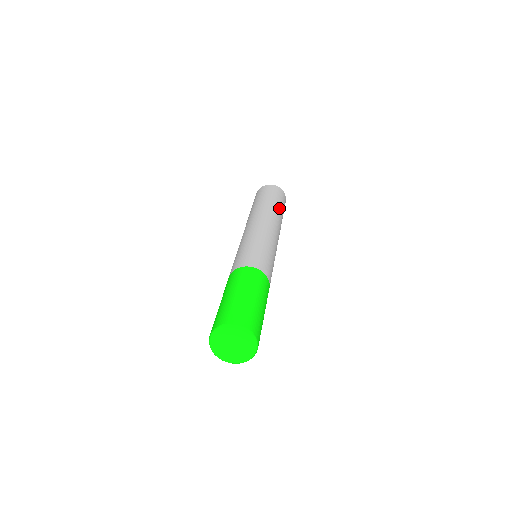
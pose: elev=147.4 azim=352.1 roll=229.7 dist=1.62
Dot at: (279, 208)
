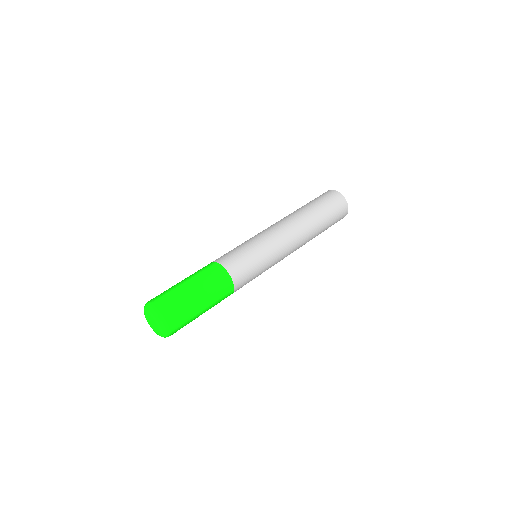
Dot at: (322, 224)
